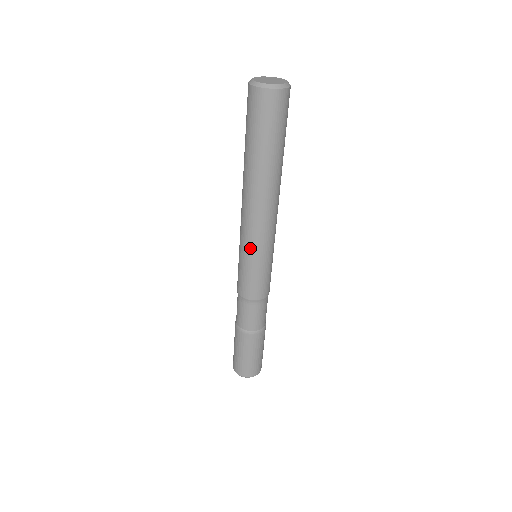
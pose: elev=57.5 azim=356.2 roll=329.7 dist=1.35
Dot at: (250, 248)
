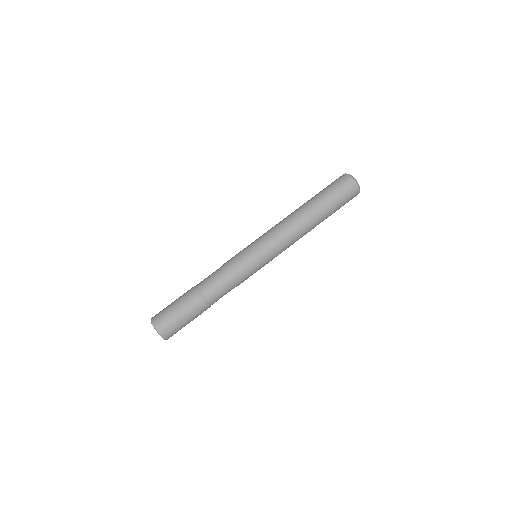
Dot at: (262, 239)
